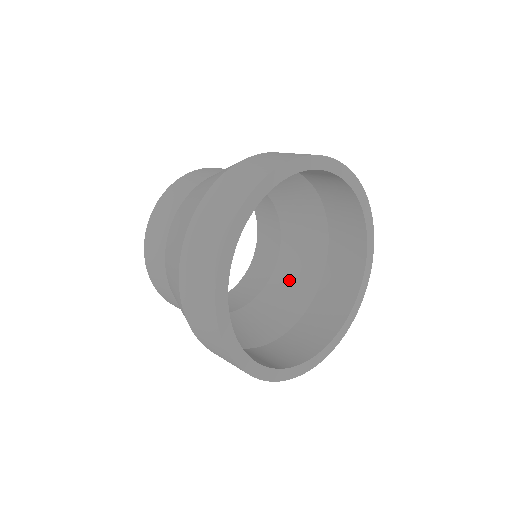
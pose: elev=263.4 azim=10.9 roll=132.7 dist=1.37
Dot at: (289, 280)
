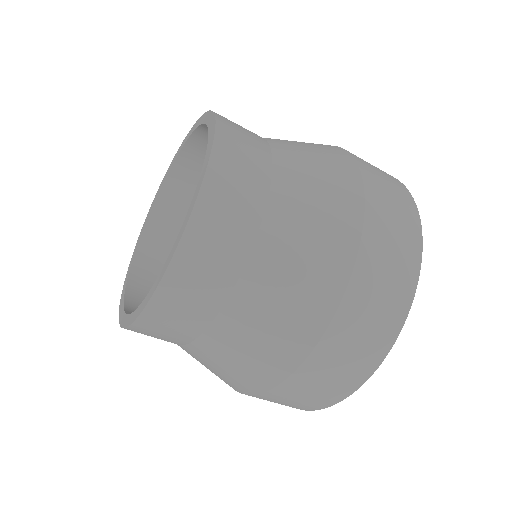
Dot at: occluded
